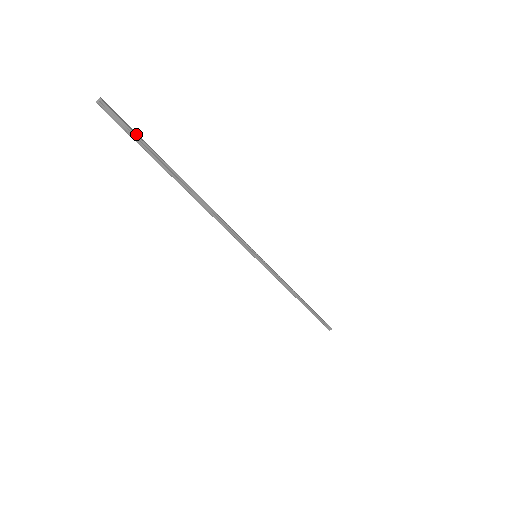
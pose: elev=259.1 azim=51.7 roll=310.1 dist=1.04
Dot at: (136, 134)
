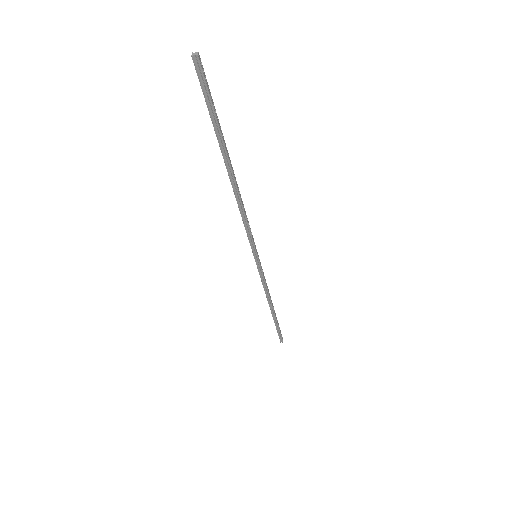
Dot at: (212, 102)
